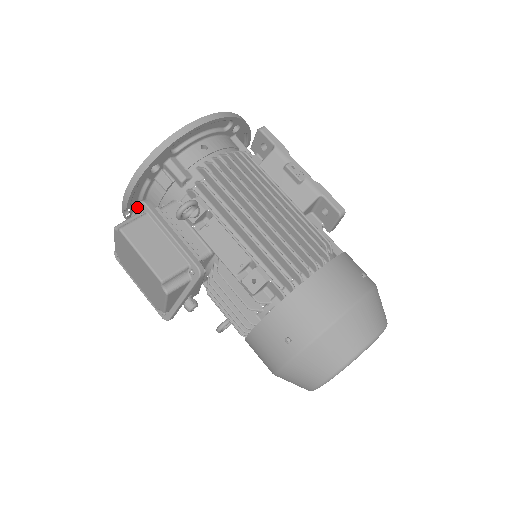
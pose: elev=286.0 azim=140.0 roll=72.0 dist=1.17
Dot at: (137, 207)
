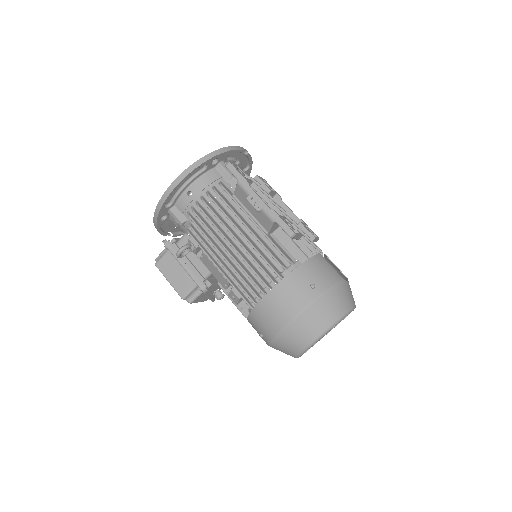
Dot at: occluded
